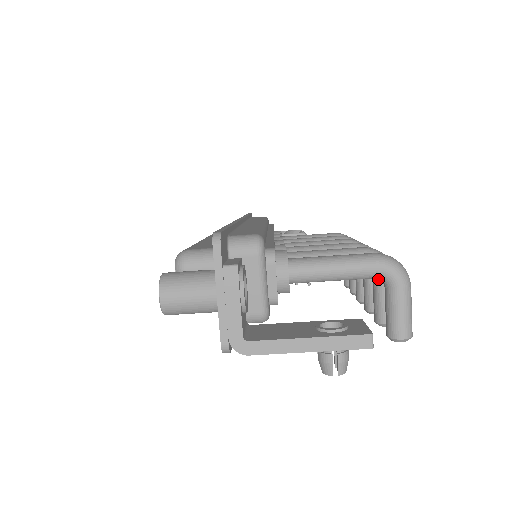
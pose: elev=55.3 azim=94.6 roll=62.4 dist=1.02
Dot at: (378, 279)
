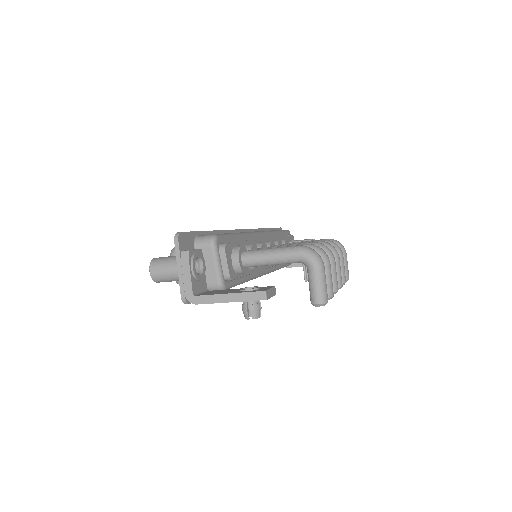
Dot at: occluded
